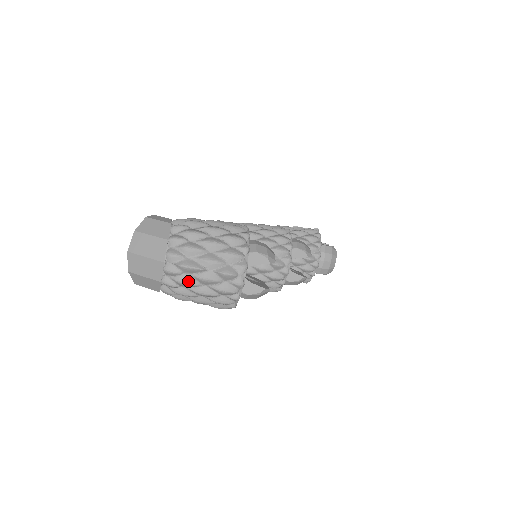
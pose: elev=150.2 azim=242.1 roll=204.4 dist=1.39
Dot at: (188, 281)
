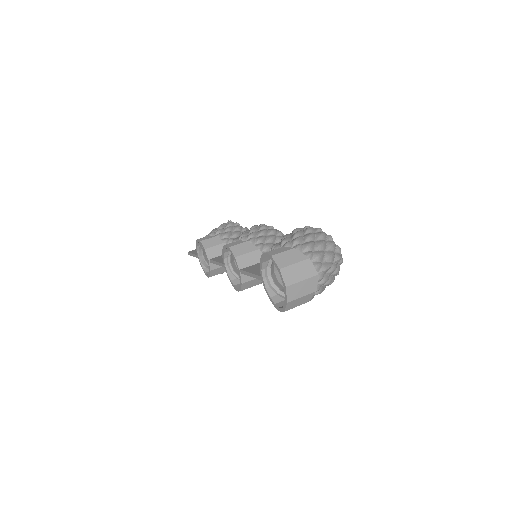
Dot at: (327, 279)
